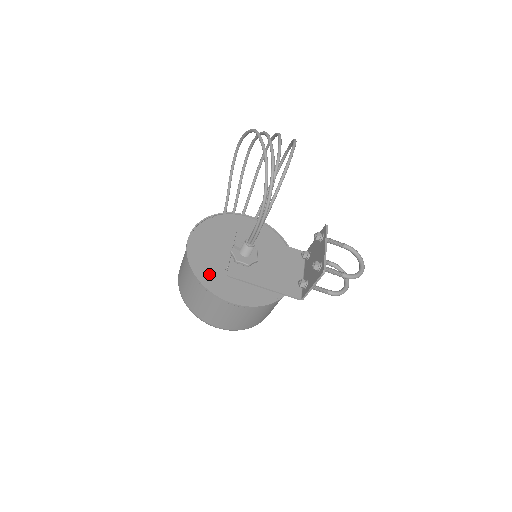
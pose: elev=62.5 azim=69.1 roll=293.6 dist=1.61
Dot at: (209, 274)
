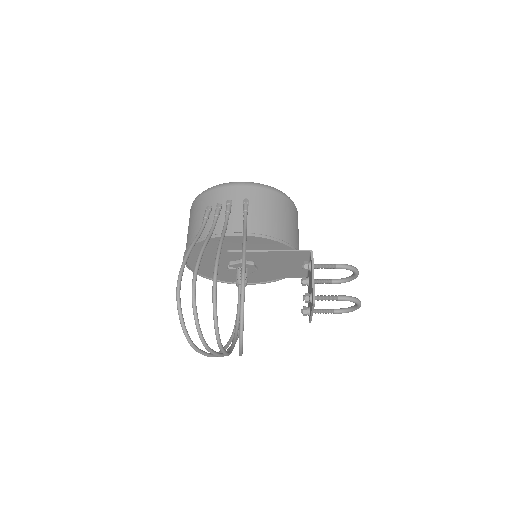
Dot at: (218, 275)
